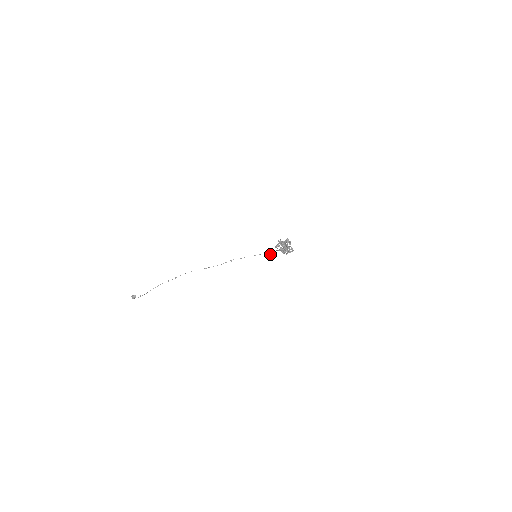
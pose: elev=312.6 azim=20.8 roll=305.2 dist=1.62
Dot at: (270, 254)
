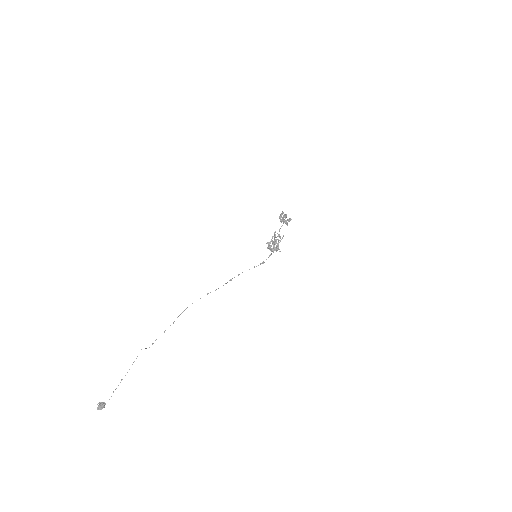
Dot at: (263, 263)
